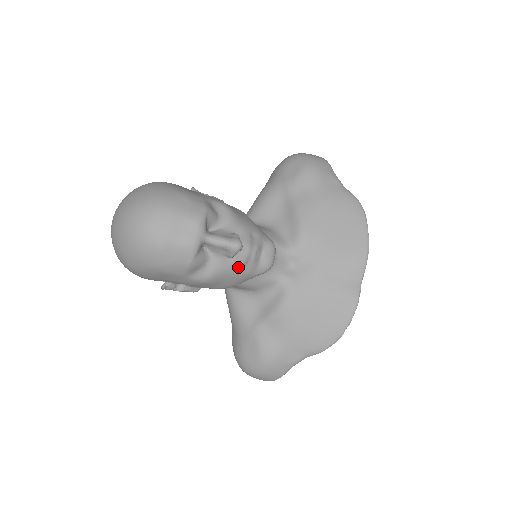
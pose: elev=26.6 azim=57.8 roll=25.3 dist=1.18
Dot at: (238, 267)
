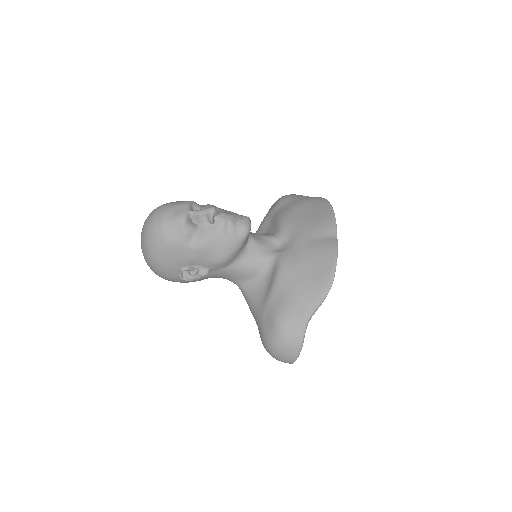
Dot at: (221, 231)
